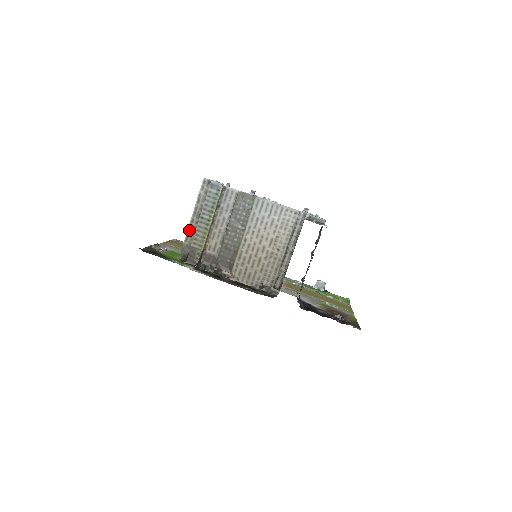
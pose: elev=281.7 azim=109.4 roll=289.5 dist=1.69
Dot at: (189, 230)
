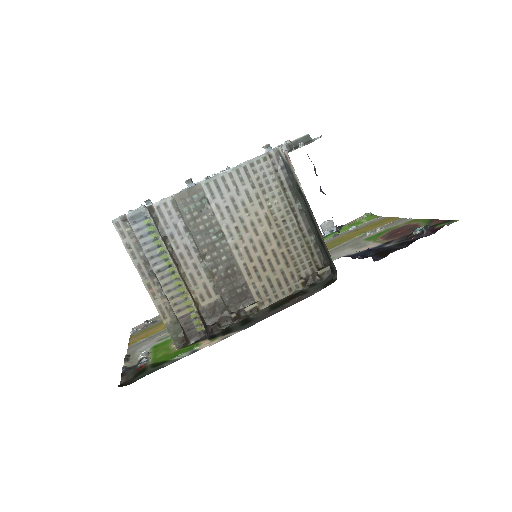
Dot at: (156, 302)
